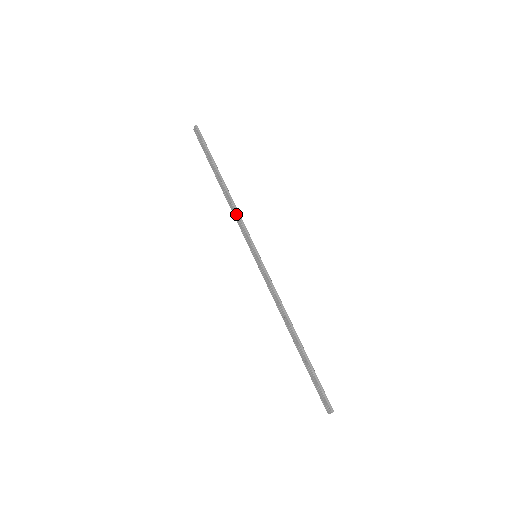
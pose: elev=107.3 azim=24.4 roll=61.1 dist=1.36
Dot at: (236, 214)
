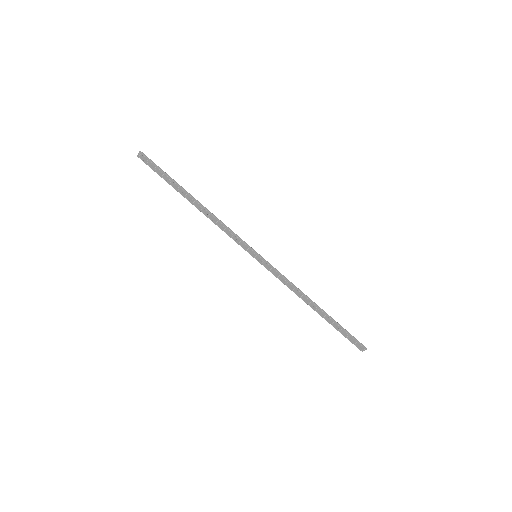
Dot at: (222, 226)
